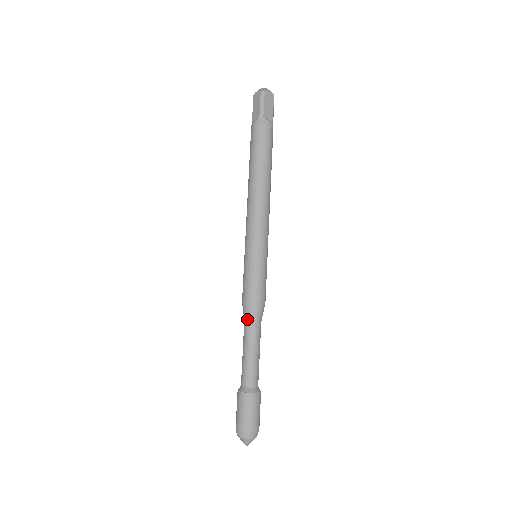
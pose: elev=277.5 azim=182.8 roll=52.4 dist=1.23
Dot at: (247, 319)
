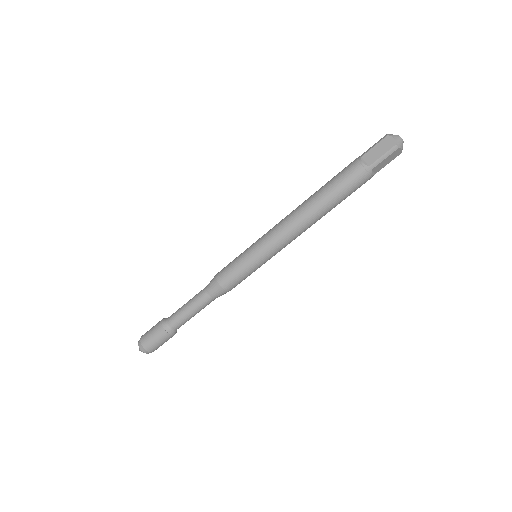
Dot at: (209, 292)
